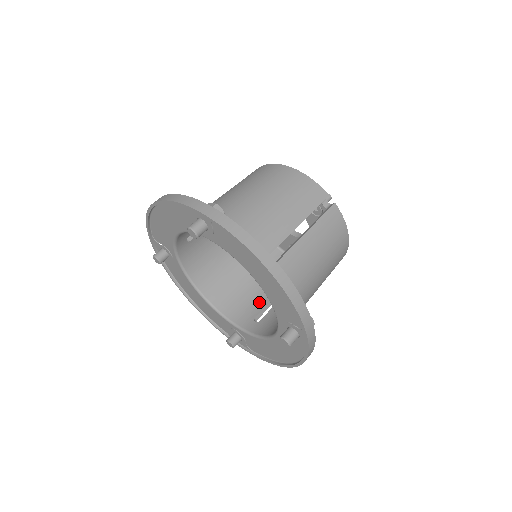
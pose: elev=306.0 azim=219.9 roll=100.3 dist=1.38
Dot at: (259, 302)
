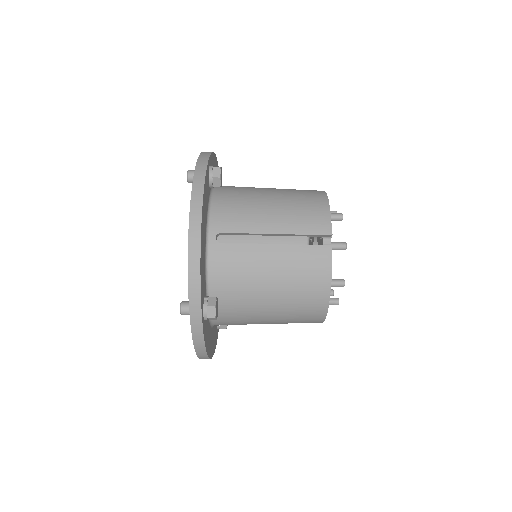
Dot at: occluded
